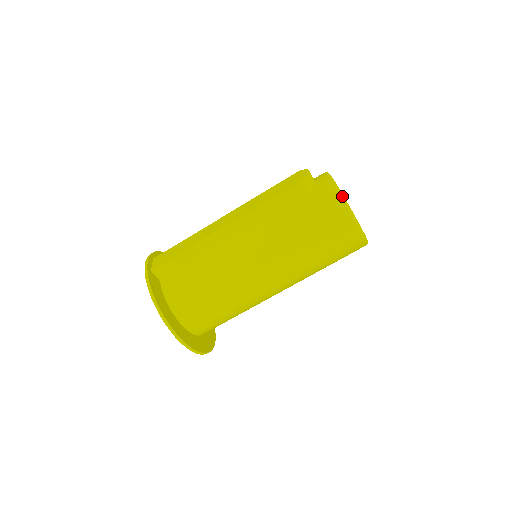
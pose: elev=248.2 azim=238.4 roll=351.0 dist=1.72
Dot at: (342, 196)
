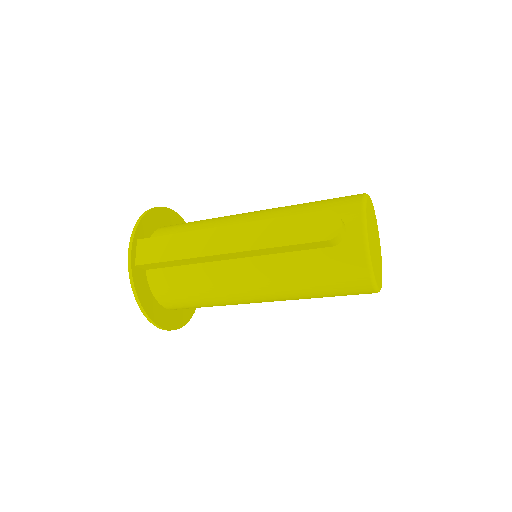
Dot at: (370, 268)
